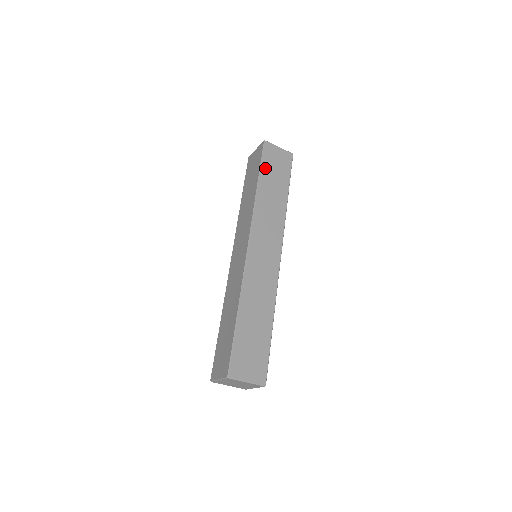
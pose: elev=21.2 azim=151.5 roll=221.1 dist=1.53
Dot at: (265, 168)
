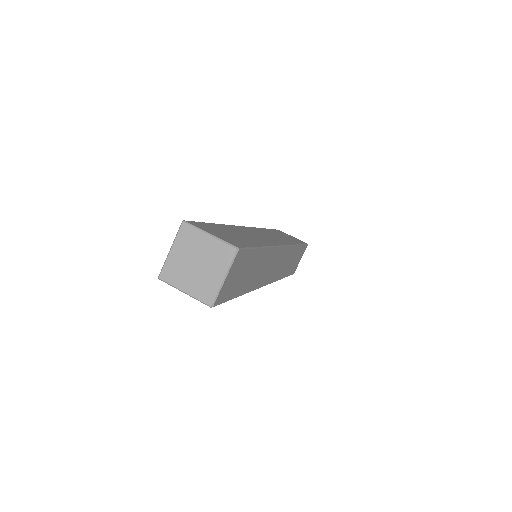
Dot at: (276, 231)
